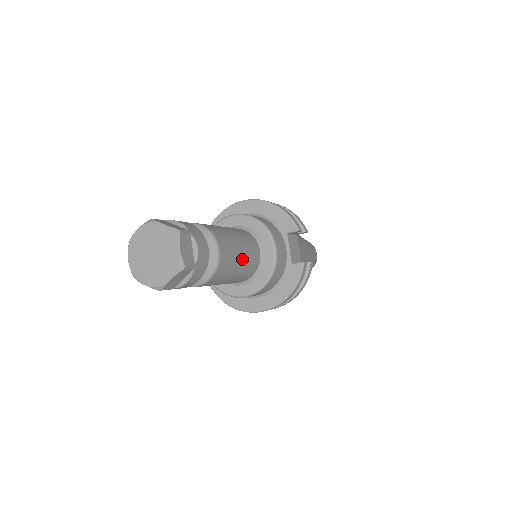
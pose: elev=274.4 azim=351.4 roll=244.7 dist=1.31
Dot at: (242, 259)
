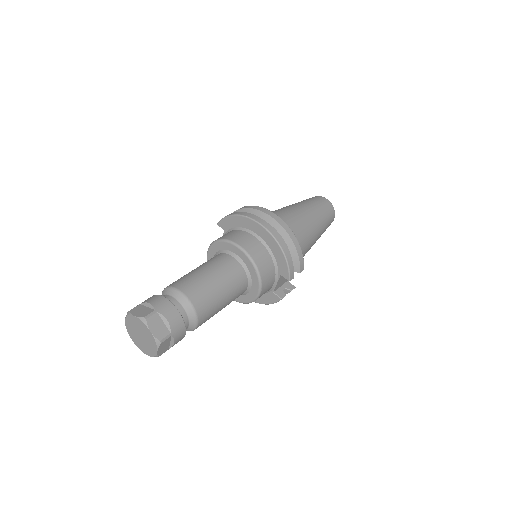
Dot at: occluded
